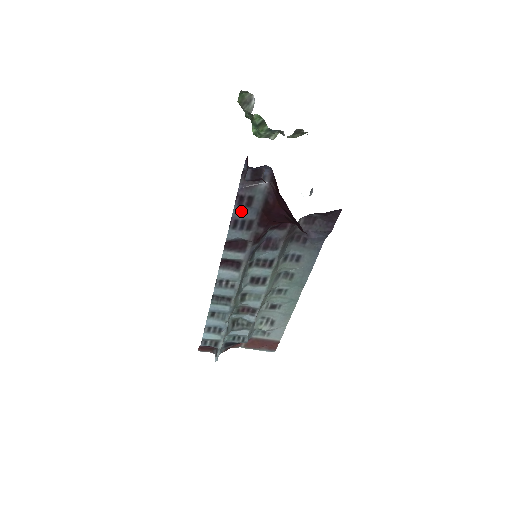
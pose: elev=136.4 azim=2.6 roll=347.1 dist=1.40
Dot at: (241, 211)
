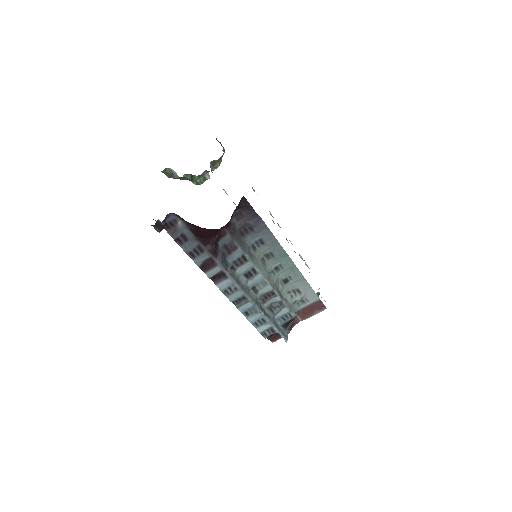
Dot at: (186, 246)
